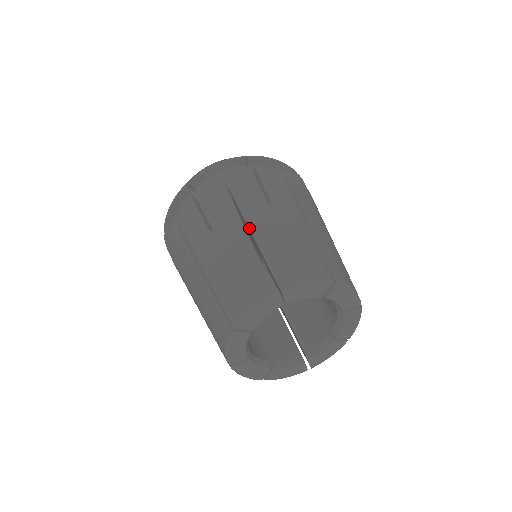
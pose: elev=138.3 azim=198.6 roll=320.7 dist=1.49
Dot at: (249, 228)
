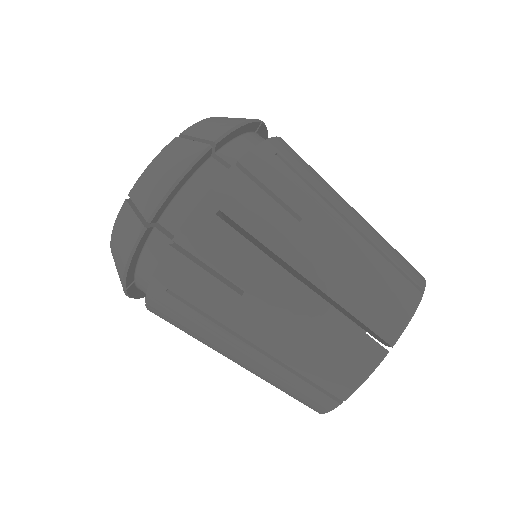
Dot at: (251, 343)
